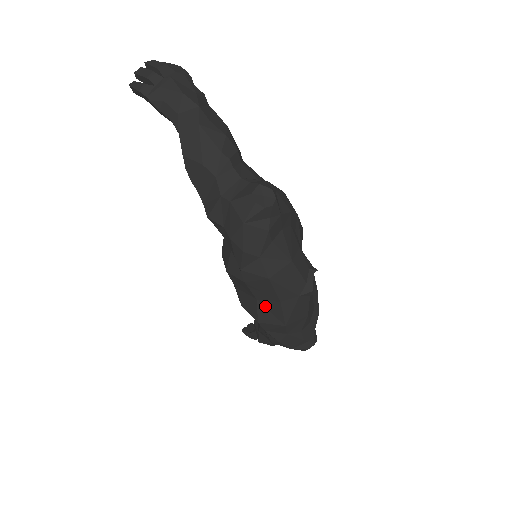
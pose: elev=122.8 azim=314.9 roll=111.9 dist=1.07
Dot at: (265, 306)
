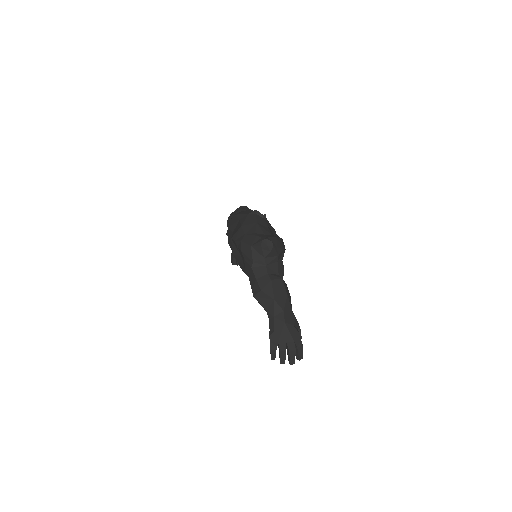
Dot at: (235, 230)
